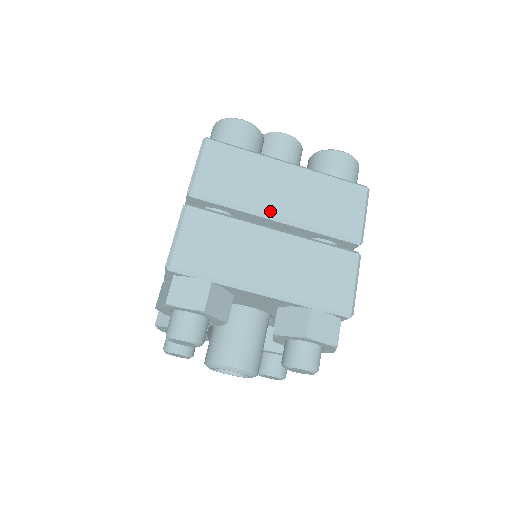
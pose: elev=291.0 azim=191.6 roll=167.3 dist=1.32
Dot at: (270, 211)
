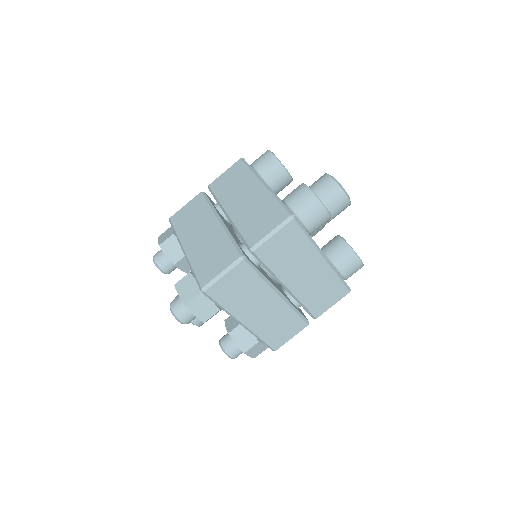
Dot at: (287, 283)
